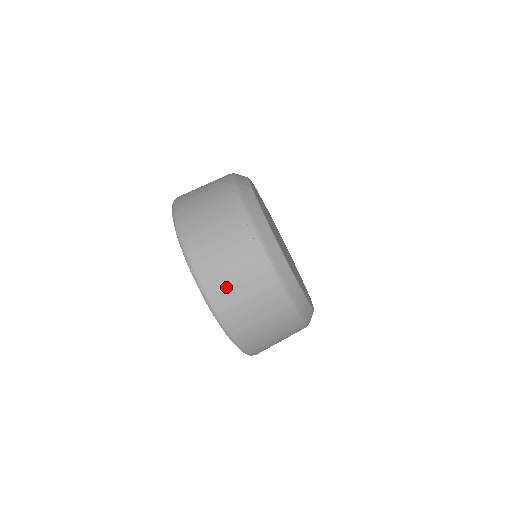
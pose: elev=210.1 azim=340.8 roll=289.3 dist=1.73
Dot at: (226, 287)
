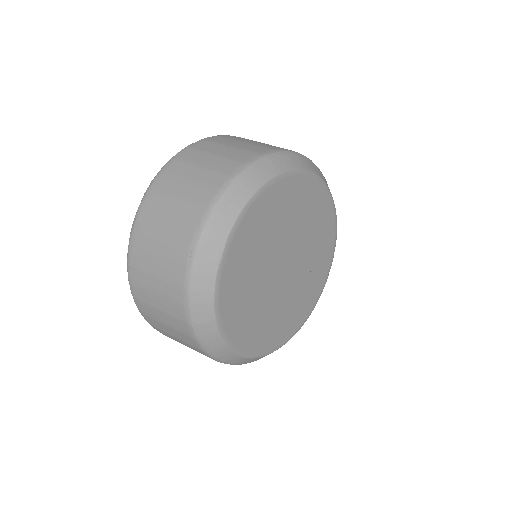
Dot at: (207, 150)
